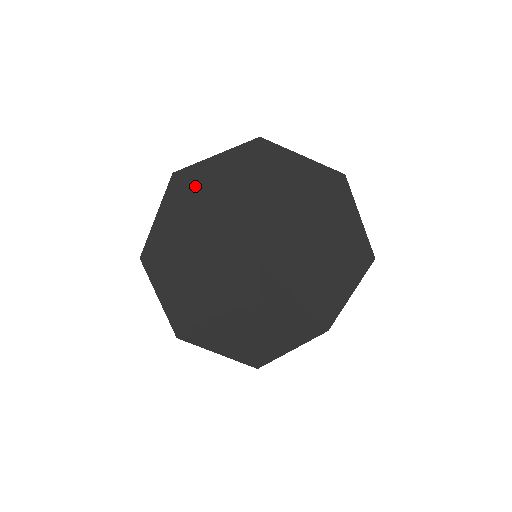
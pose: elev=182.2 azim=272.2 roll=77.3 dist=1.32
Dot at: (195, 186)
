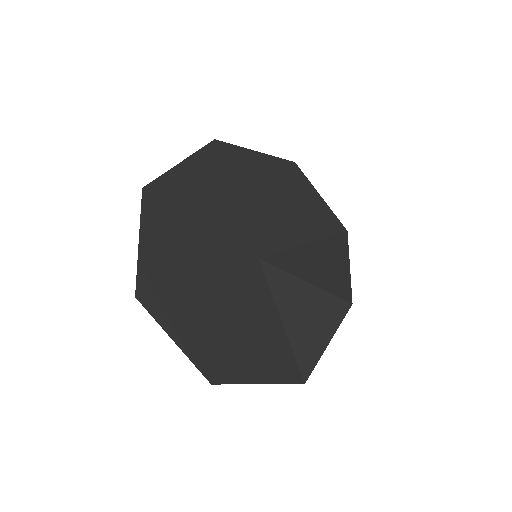
Dot at: (171, 197)
